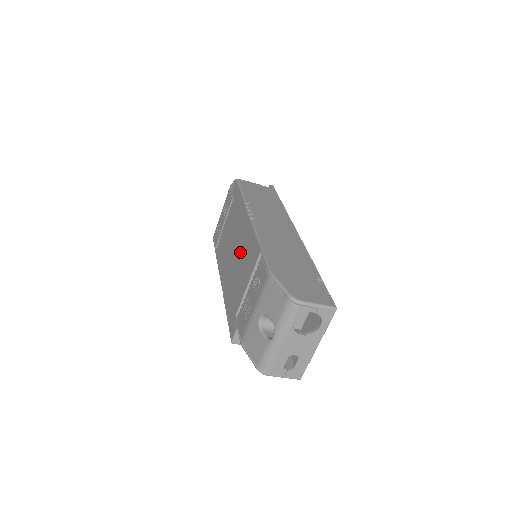
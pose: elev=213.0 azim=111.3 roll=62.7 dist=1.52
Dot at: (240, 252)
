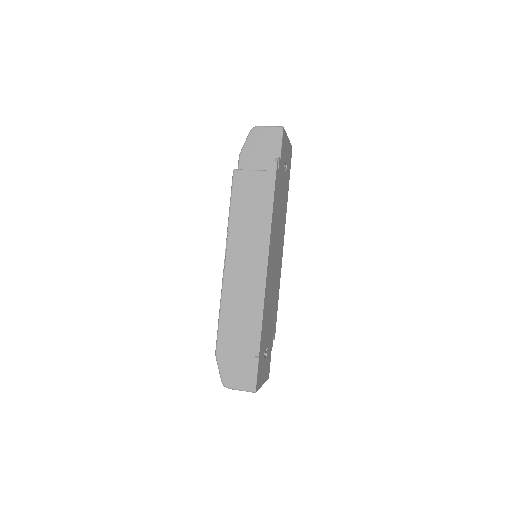
Dot at: occluded
